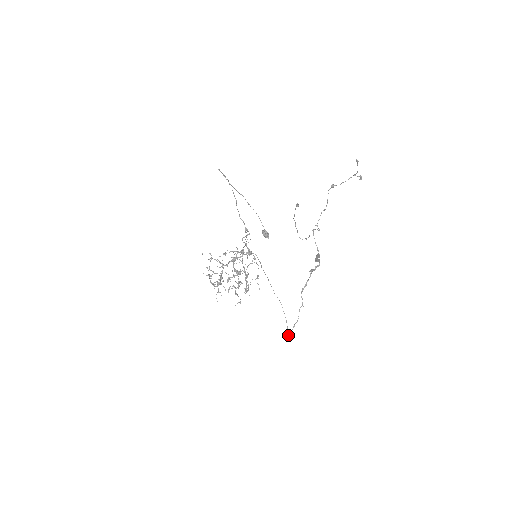
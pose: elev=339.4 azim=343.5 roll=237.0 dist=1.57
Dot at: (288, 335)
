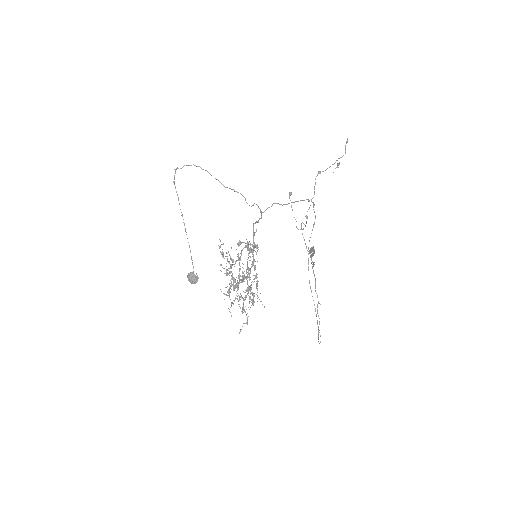
Dot at: occluded
